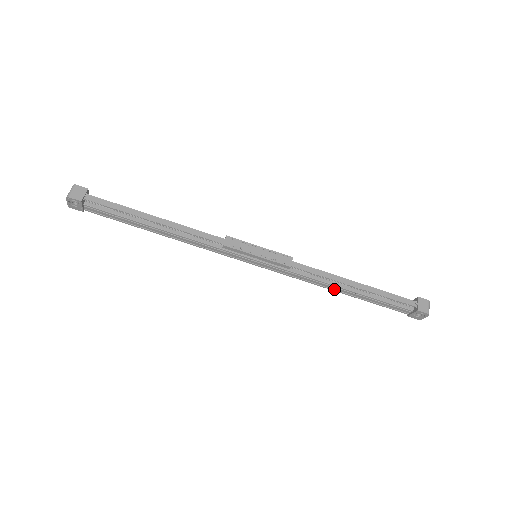
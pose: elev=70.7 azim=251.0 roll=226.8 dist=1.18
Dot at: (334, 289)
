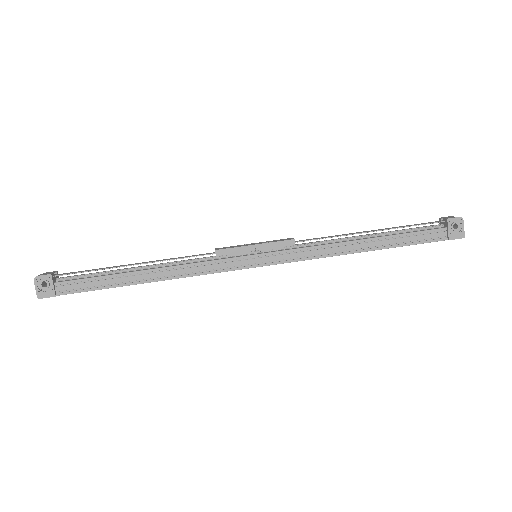
Dot at: (356, 251)
